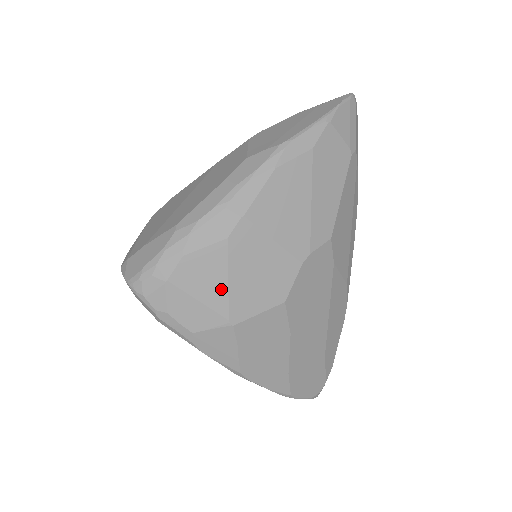
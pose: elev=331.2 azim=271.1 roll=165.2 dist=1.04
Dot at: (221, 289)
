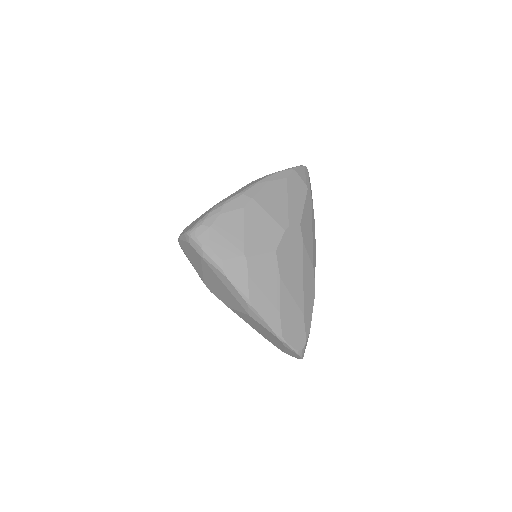
Dot at: (240, 235)
